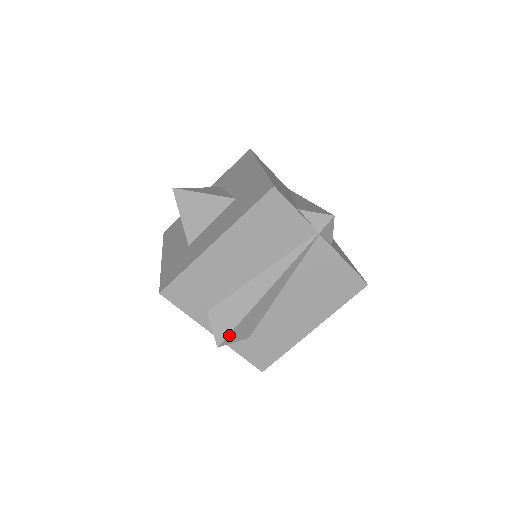
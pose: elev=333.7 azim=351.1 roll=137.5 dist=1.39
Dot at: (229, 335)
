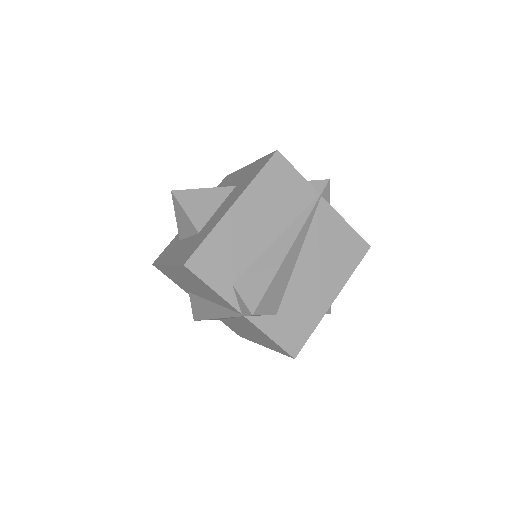
Dot at: (261, 301)
